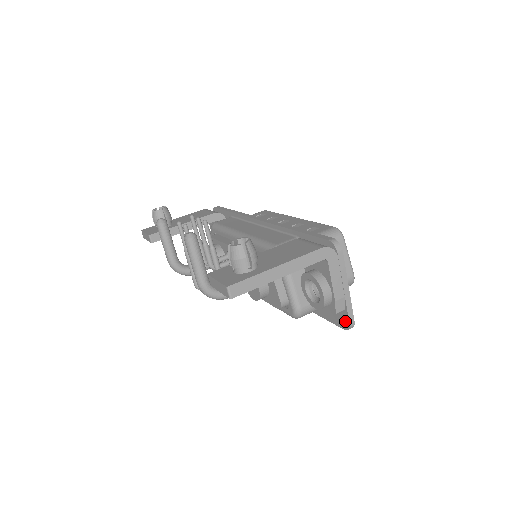
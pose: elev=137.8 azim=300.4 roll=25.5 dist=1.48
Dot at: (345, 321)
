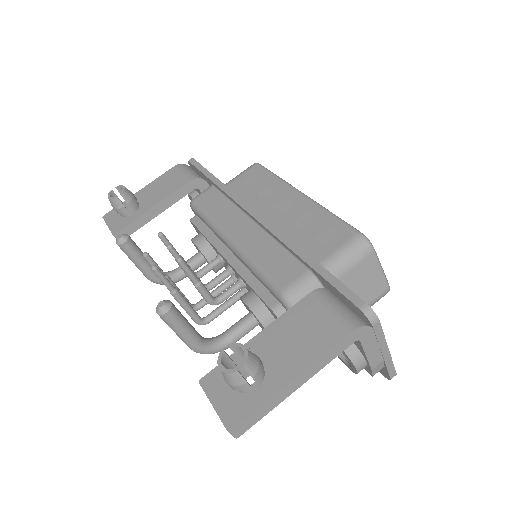
Dot at: (384, 372)
